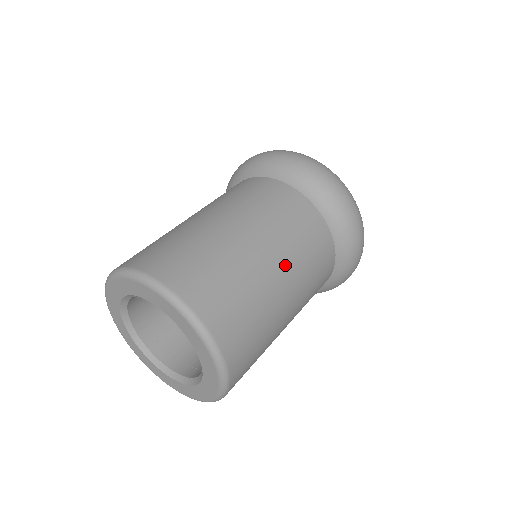
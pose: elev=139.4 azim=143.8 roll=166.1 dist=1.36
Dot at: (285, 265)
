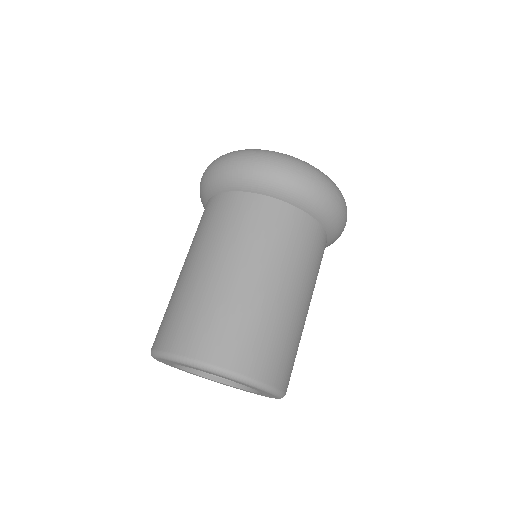
Dot at: (297, 286)
